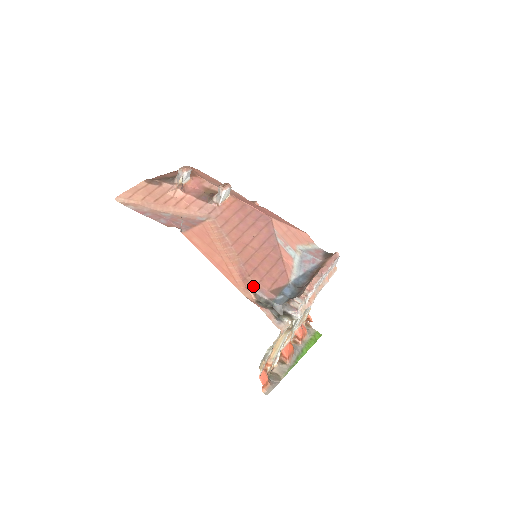
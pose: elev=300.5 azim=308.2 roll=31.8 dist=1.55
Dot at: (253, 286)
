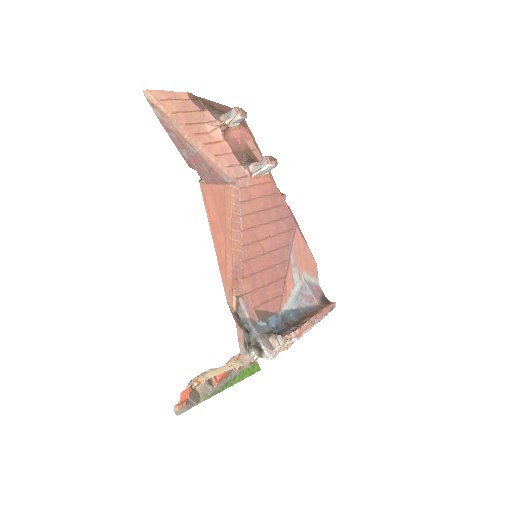
Dot at: (241, 293)
